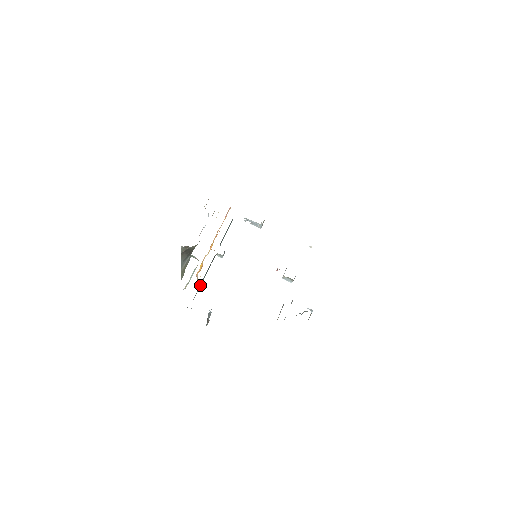
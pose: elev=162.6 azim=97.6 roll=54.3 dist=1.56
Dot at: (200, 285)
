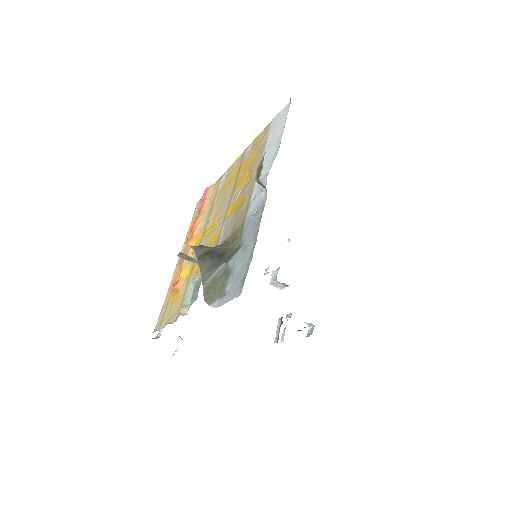
Dot at: occluded
